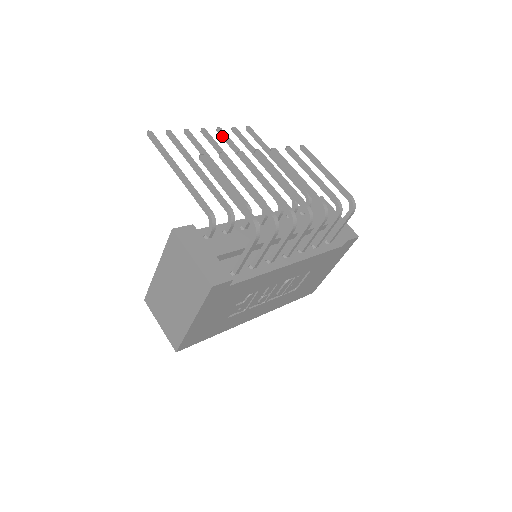
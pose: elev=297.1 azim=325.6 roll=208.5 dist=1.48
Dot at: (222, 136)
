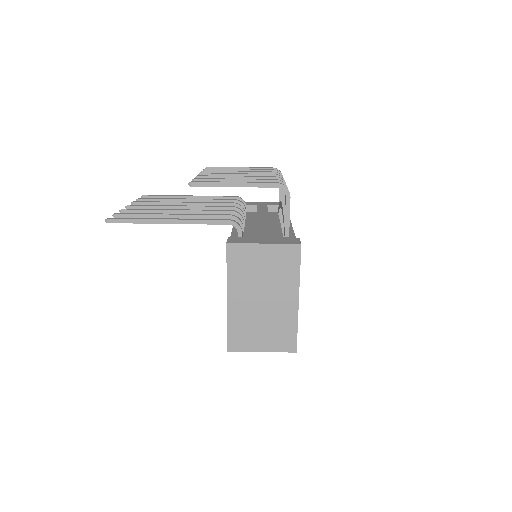
Dot at: (143, 204)
